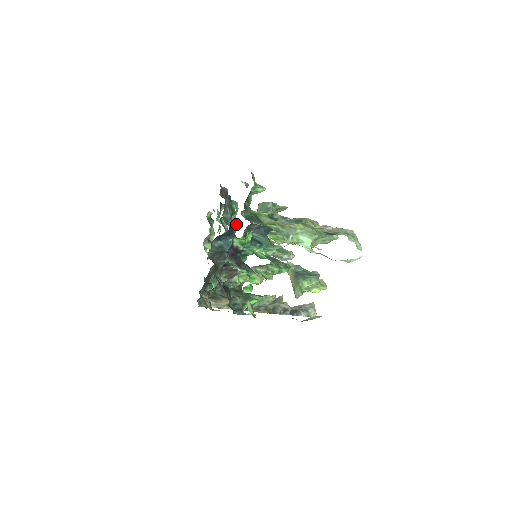
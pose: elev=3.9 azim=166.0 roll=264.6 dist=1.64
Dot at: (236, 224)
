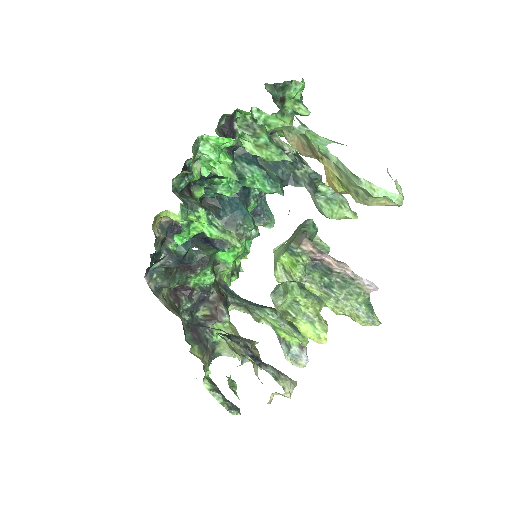
Dot at: (256, 197)
